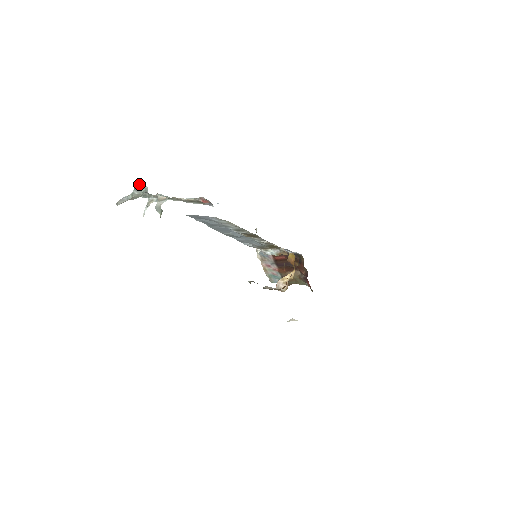
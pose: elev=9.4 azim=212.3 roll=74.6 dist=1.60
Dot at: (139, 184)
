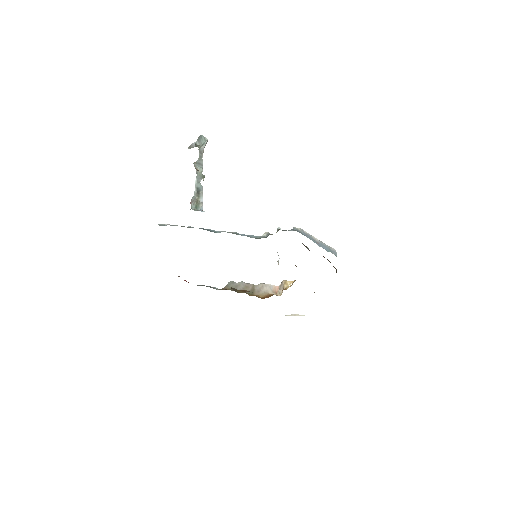
Dot at: occluded
